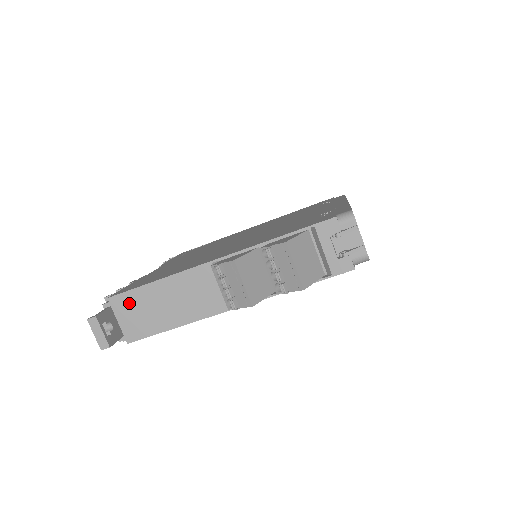
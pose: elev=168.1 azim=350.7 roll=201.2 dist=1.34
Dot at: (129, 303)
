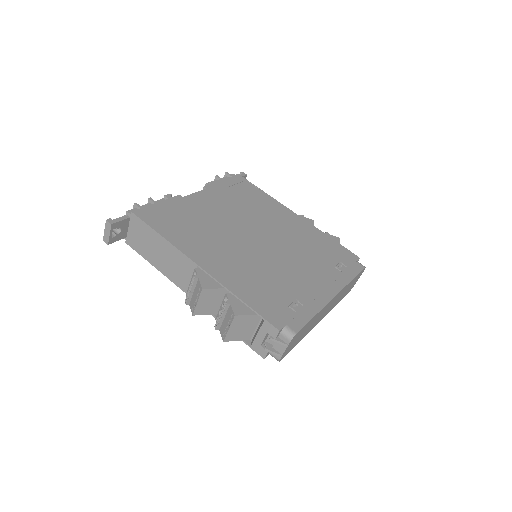
Dot at: (141, 228)
